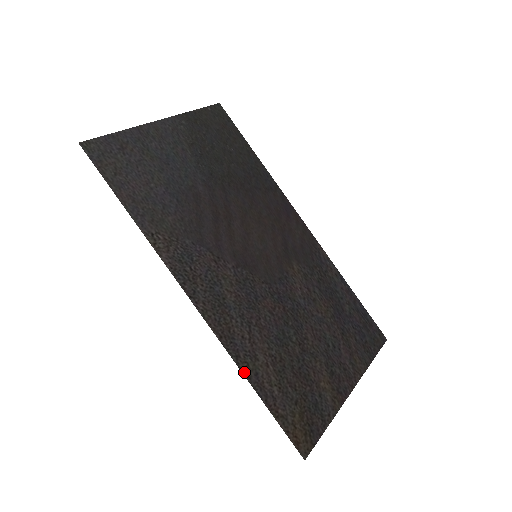
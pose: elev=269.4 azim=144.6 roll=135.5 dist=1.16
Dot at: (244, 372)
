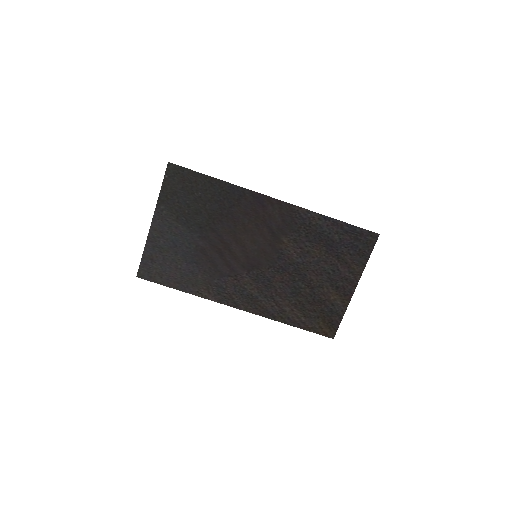
Dot at: (281, 321)
